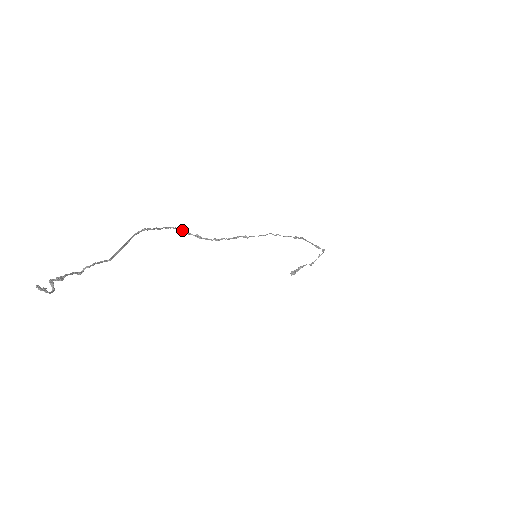
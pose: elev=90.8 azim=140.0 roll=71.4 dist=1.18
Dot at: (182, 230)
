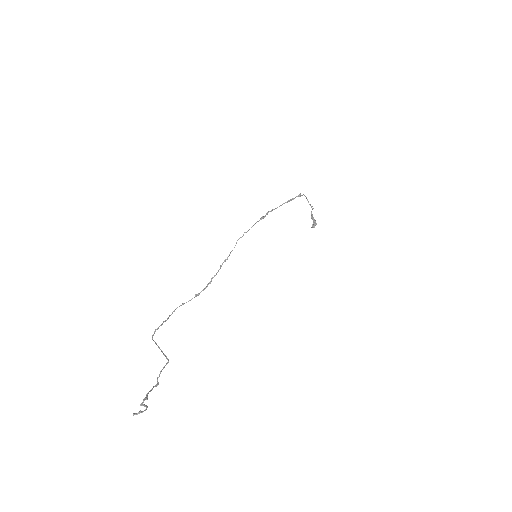
Dot at: (183, 304)
